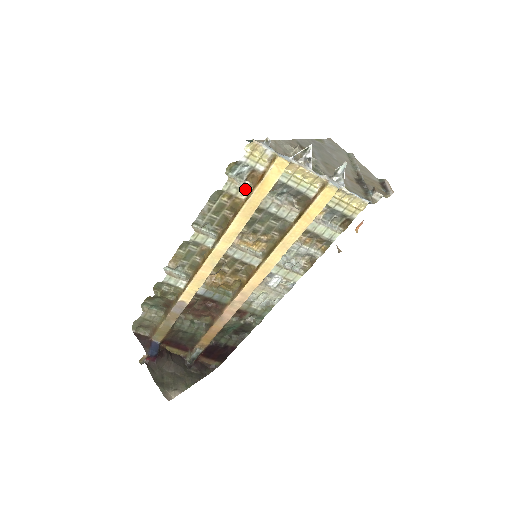
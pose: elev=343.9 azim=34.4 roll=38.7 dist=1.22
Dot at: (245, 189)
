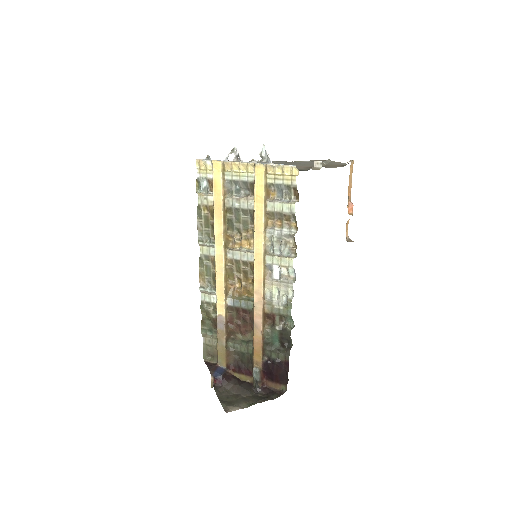
Dot at: (211, 197)
